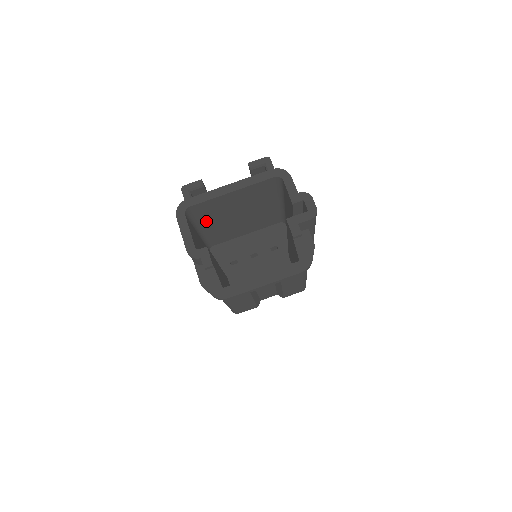
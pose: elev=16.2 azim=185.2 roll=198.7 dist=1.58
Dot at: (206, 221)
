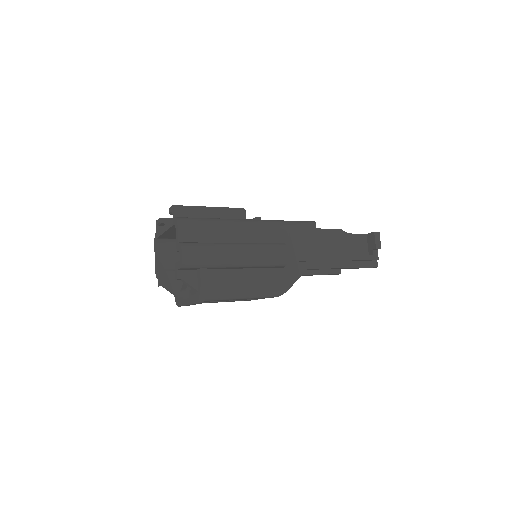
Dot at: occluded
